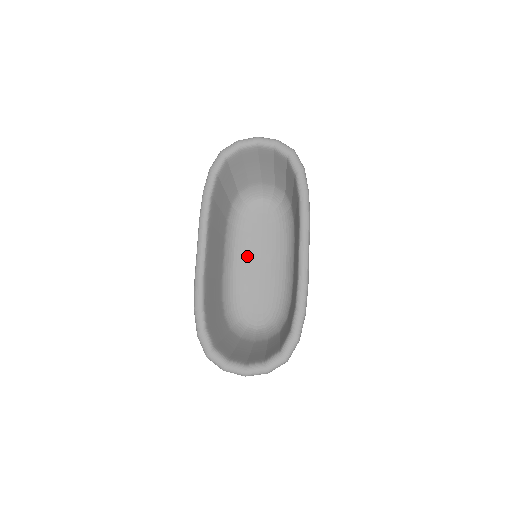
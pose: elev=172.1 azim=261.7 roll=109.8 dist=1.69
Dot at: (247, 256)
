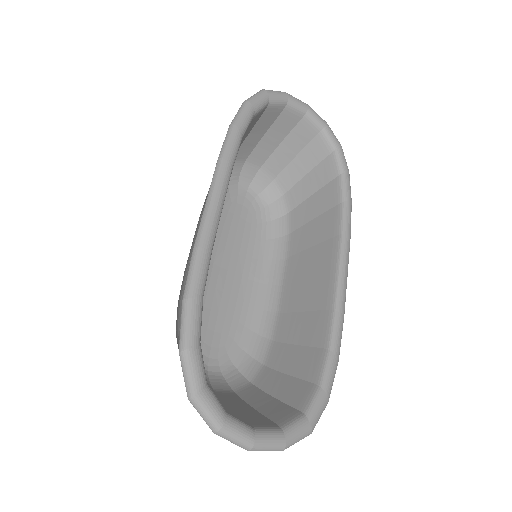
Dot at: (213, 253)
